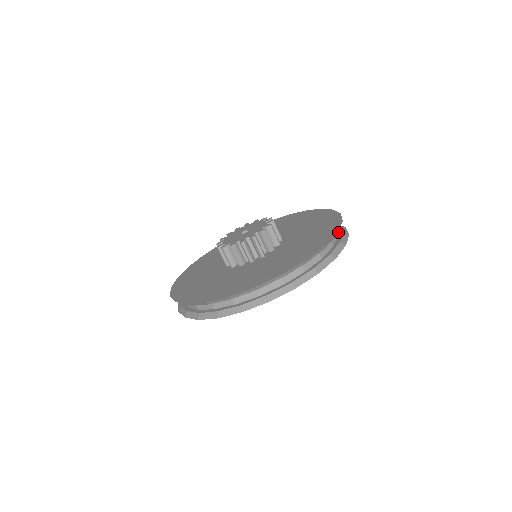
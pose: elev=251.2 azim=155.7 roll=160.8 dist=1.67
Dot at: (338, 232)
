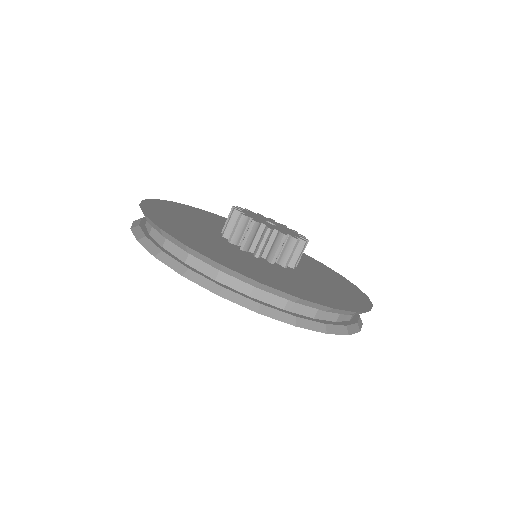
Dot at: (325, 320)
